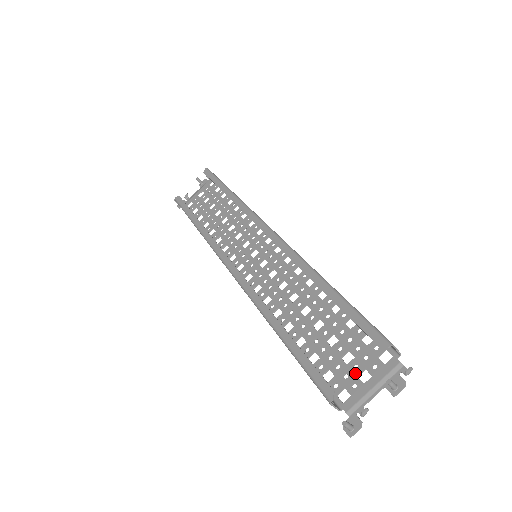
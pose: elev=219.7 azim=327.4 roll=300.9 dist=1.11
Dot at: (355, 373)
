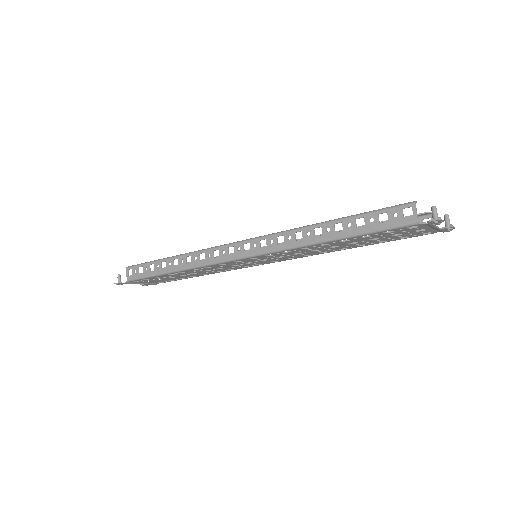
Dot at: (411, 230)
